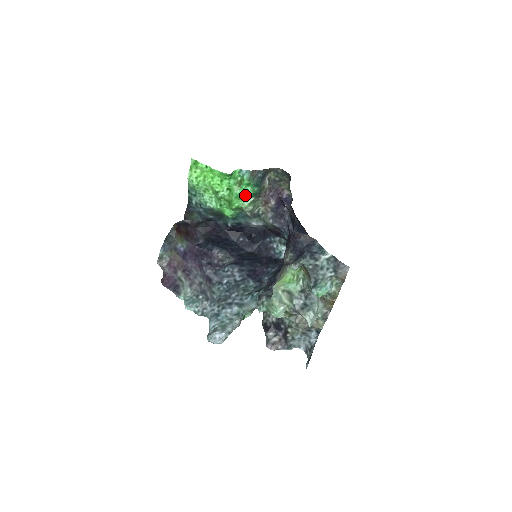
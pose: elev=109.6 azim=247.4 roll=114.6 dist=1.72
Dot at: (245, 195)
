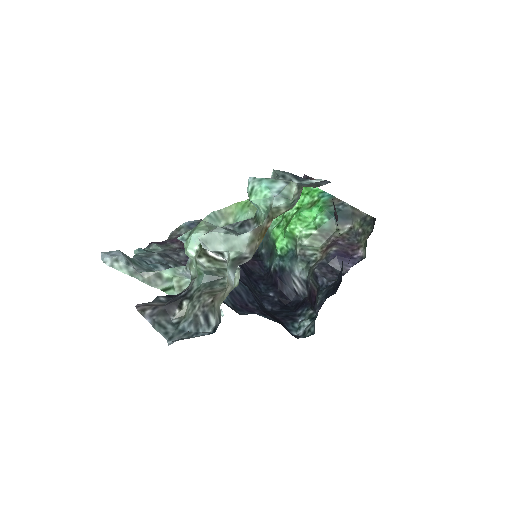
Dot at: (310, 223)
